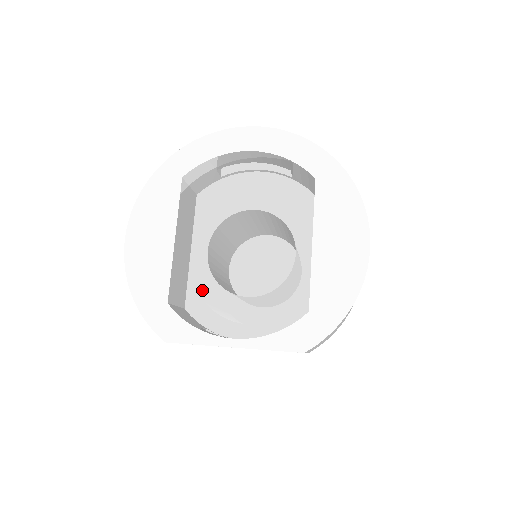
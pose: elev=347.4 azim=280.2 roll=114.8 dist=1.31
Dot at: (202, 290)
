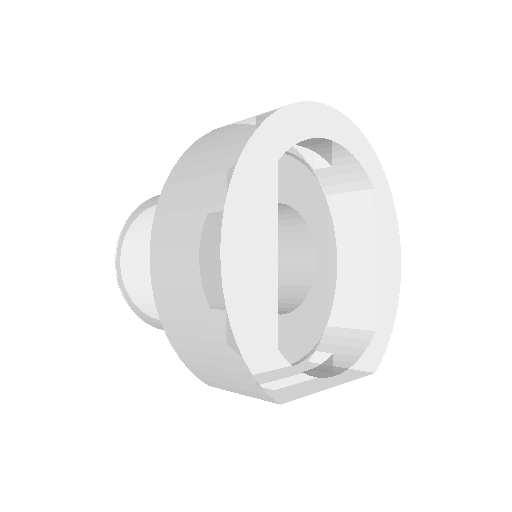
Dot at: occluded
